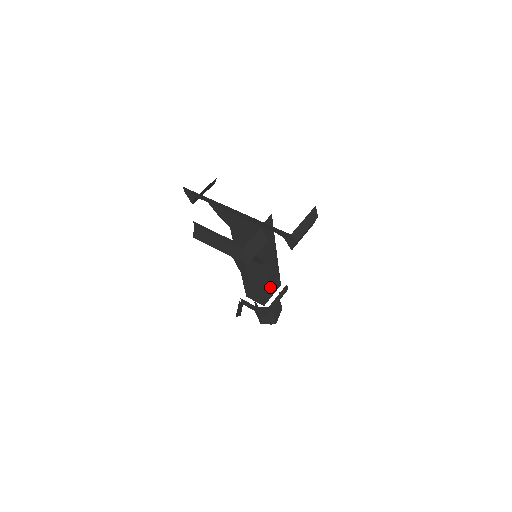
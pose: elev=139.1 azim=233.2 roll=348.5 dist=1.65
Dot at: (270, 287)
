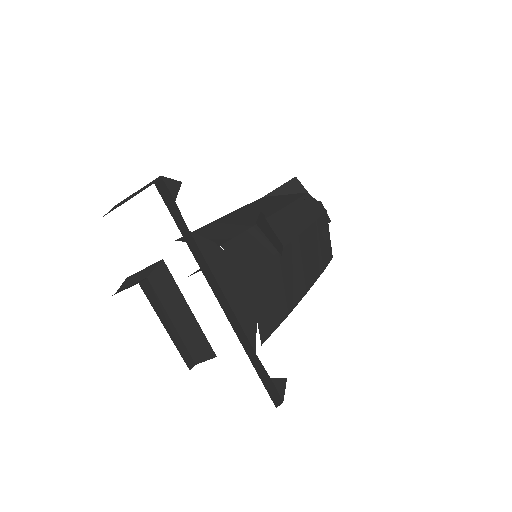
Dot at: occluded
